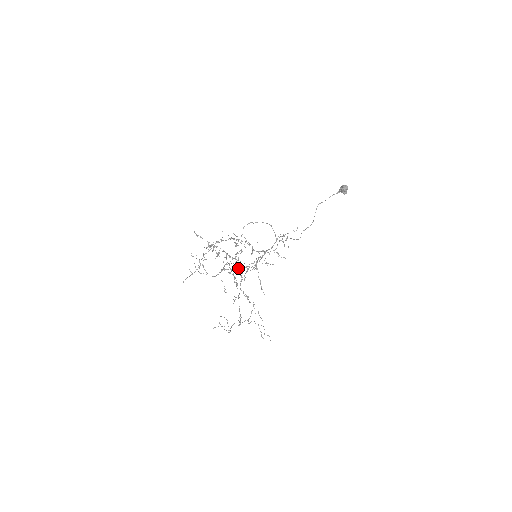
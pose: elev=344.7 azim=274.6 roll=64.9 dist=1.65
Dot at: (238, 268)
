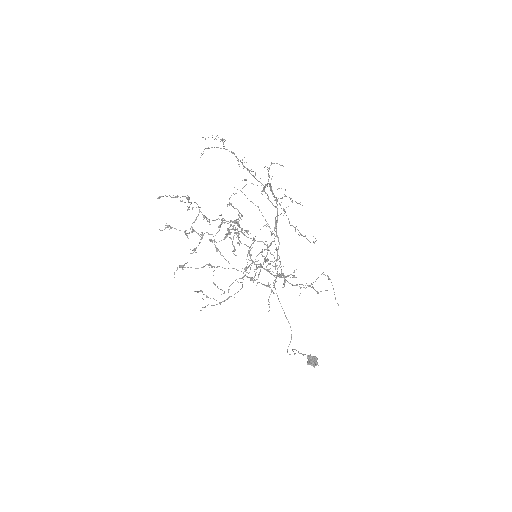
Dot at: occluded
